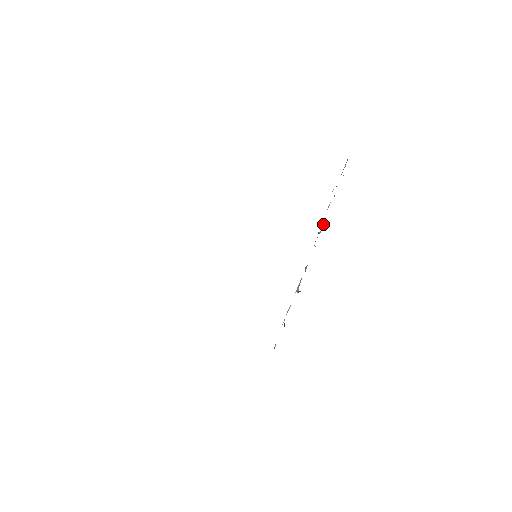
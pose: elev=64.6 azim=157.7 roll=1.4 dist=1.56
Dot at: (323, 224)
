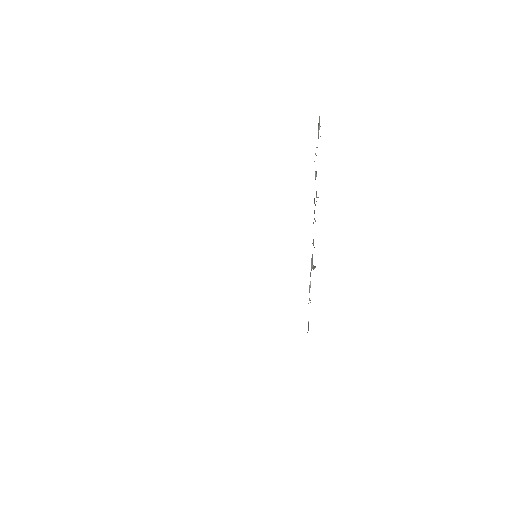
Dot at: (316, 195)
